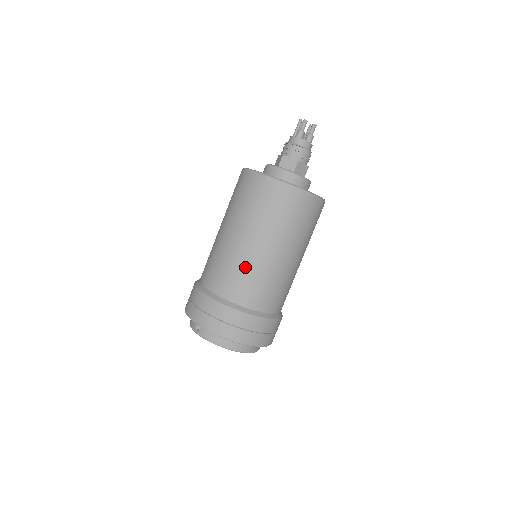
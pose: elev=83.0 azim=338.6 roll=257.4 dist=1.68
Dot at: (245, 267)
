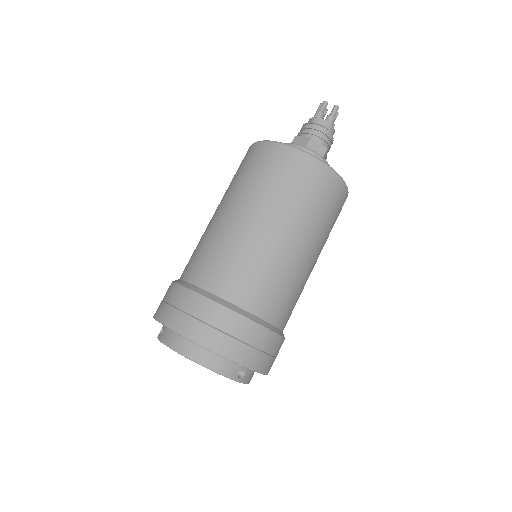
Dot at: (222, 242)
